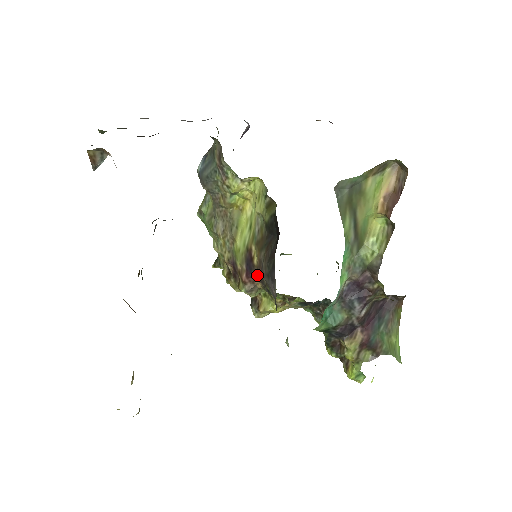
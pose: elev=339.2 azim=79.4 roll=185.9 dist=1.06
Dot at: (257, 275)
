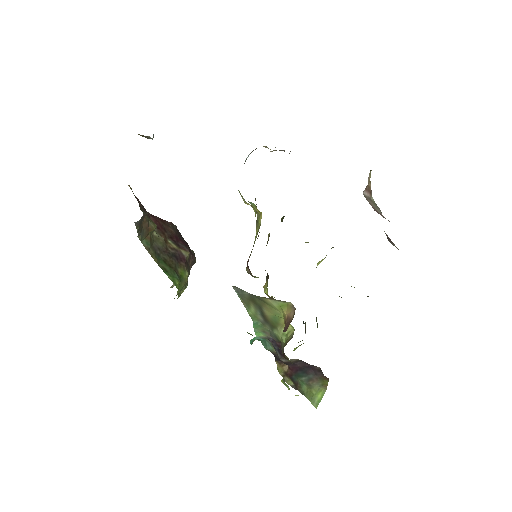
Dot at: occluded
